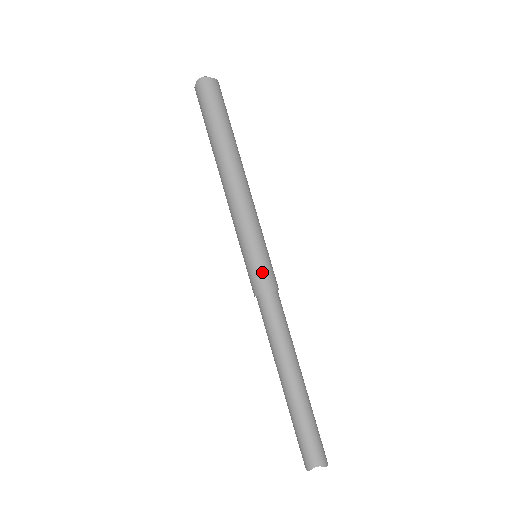
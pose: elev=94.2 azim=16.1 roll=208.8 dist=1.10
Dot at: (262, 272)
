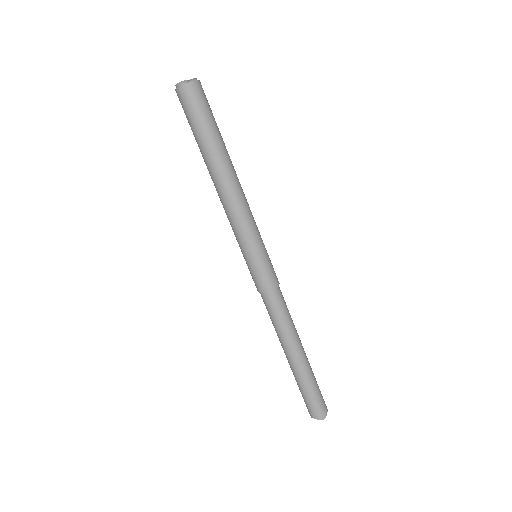
Dot at: (255, 276)
